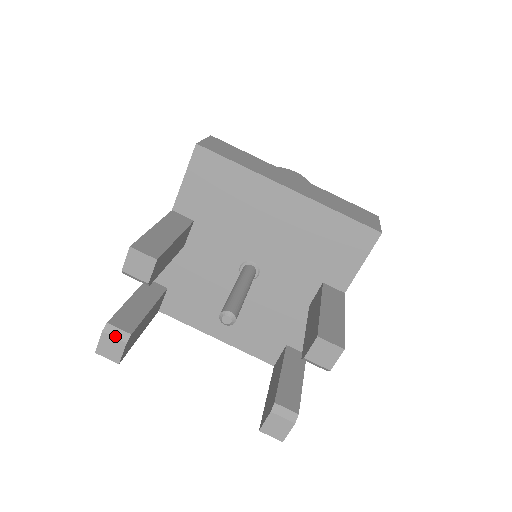
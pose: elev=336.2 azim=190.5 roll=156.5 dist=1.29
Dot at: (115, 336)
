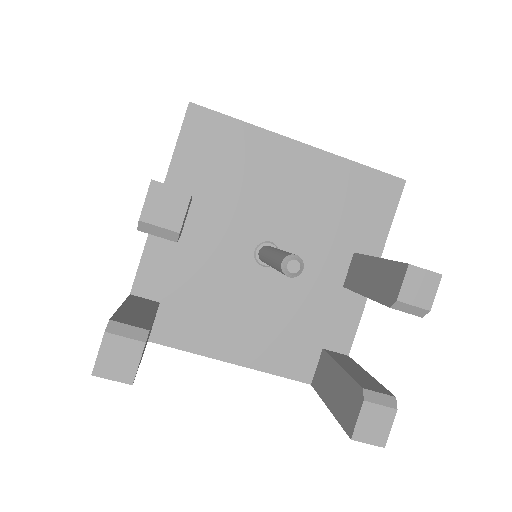
Dot at: (126, 335)
